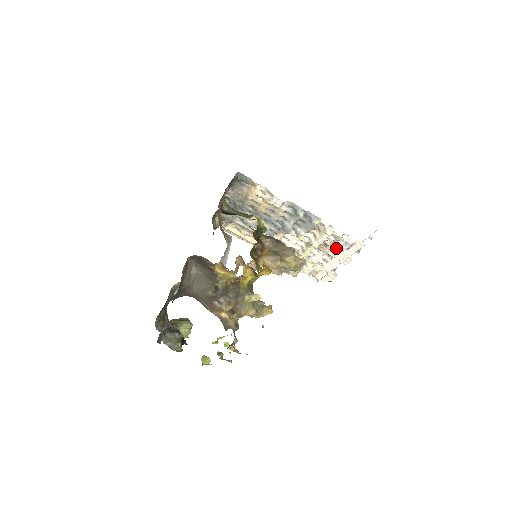
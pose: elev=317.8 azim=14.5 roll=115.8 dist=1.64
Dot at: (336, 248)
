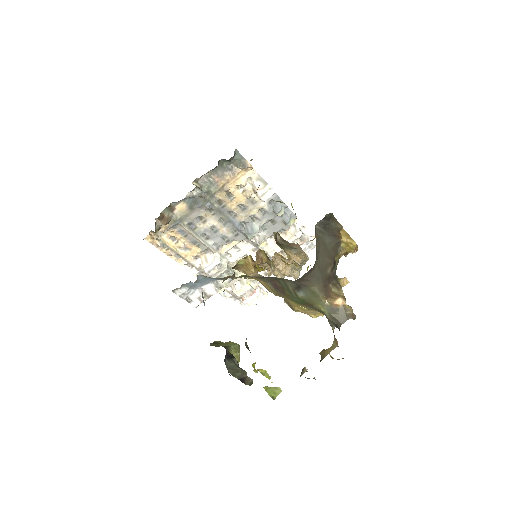
Dot at: occluded
